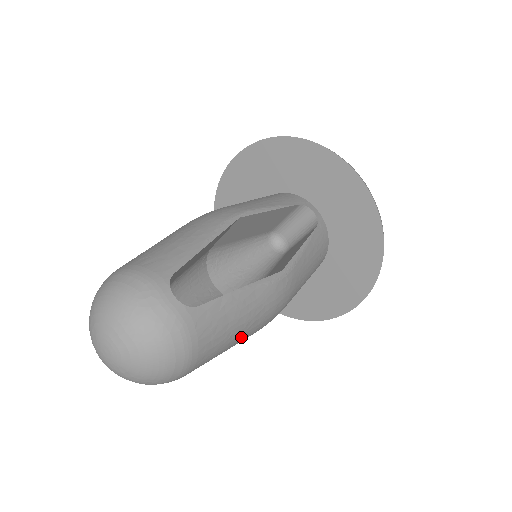
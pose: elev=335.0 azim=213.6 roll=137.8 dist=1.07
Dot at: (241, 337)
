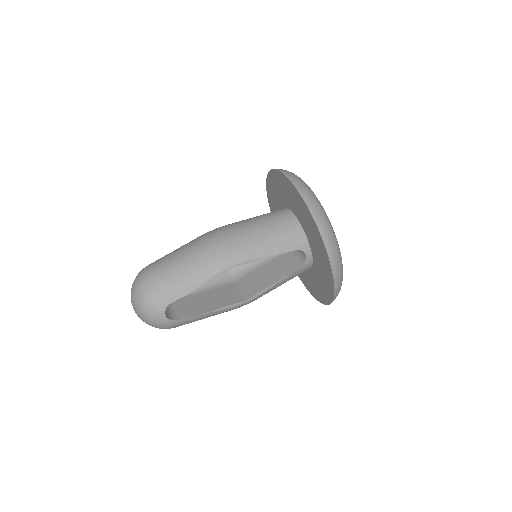
Dot at: occluded
